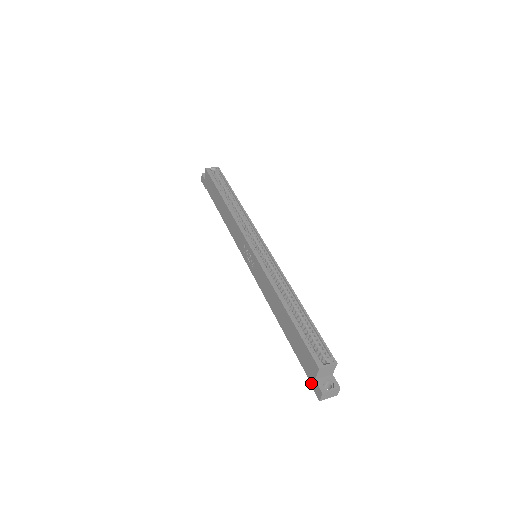
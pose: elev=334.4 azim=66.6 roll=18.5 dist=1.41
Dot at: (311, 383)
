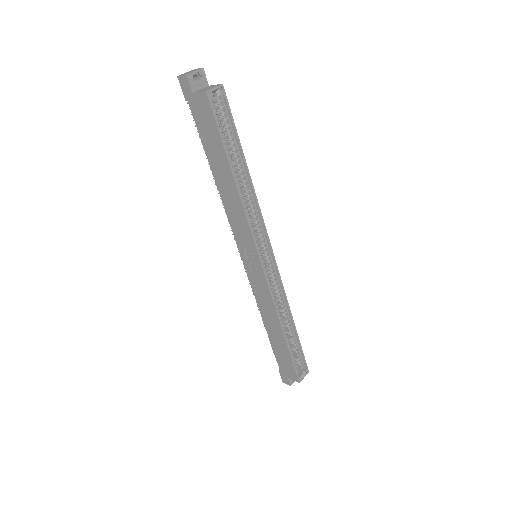
Dot at: (281, 373)
